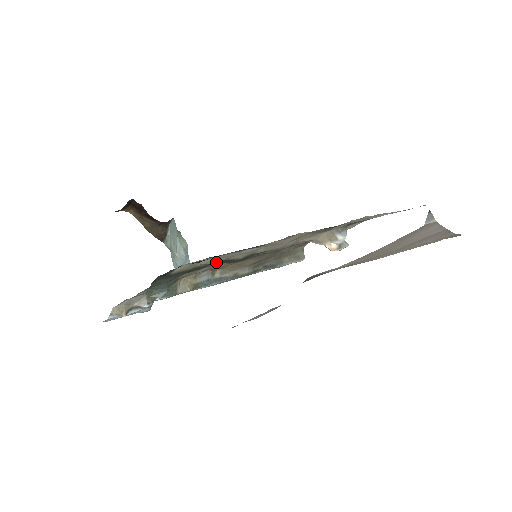
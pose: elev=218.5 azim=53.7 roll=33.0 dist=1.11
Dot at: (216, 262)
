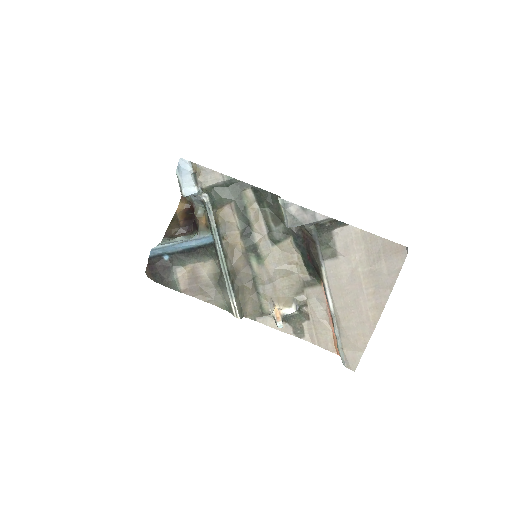
Dot at: (253, 223)
